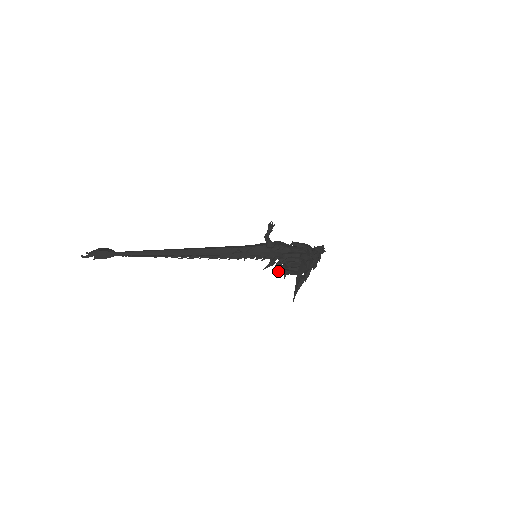
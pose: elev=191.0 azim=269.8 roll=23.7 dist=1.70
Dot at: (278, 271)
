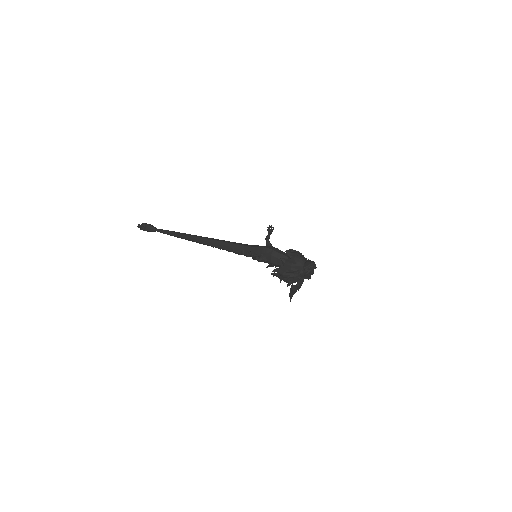
Dot at: occluded
